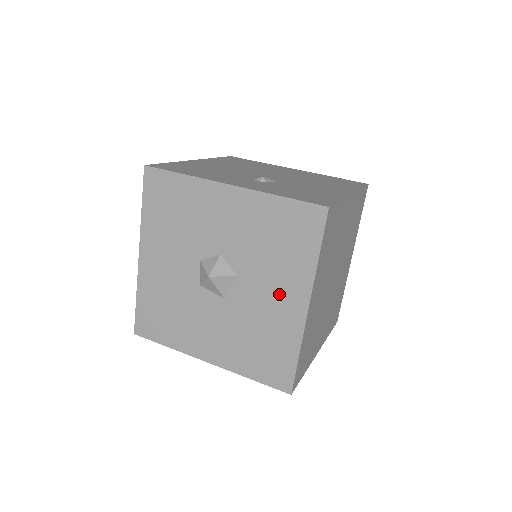
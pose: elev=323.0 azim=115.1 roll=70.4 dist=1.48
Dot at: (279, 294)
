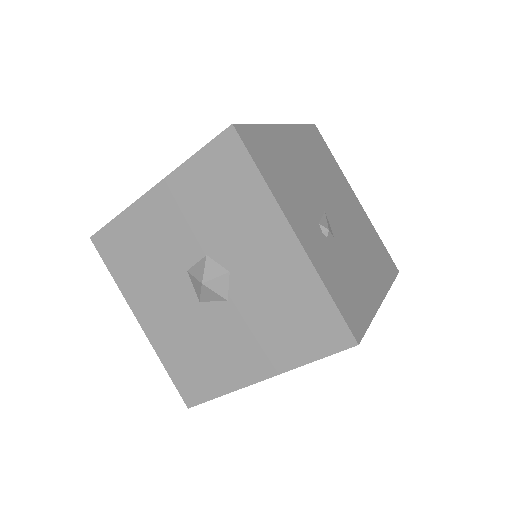
Dot at: (249, 349)
